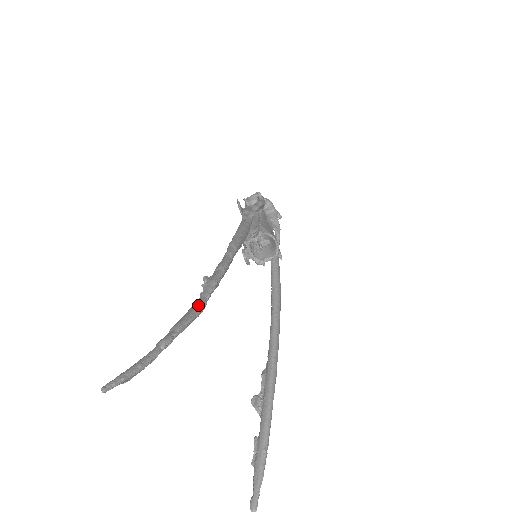
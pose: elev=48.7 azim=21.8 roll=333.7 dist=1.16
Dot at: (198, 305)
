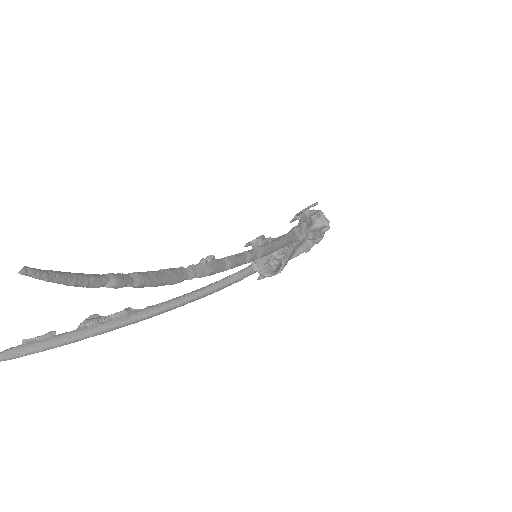
Dot at: (176, 278)
